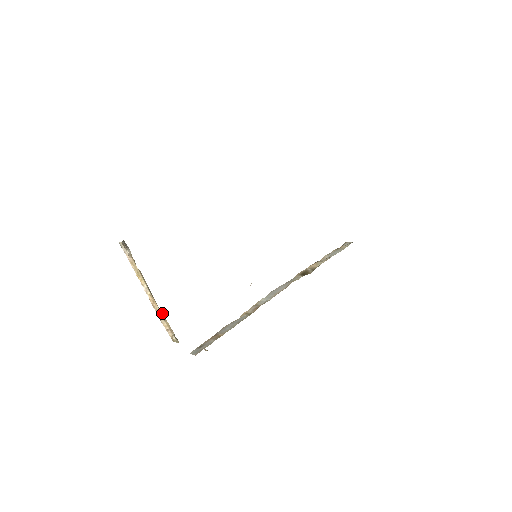
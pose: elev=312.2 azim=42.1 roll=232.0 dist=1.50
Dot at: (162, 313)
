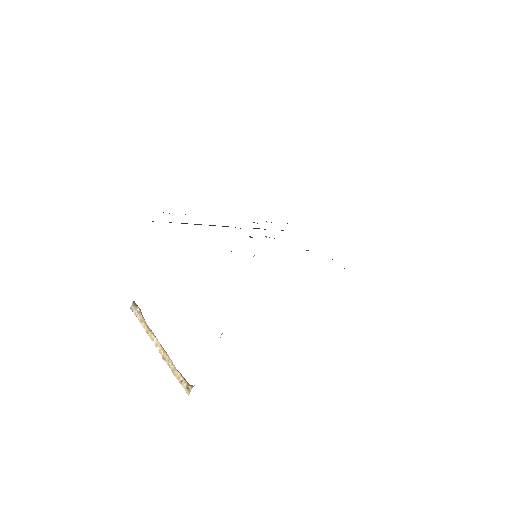
Dot at: (174, 366)
